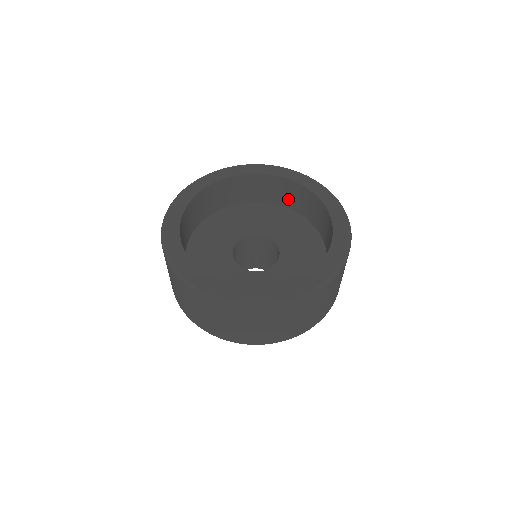
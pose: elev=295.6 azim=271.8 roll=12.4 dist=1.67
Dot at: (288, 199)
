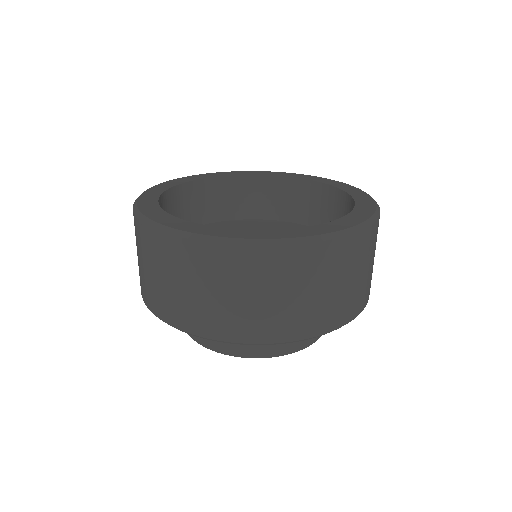
Dot at: (309, 211)
